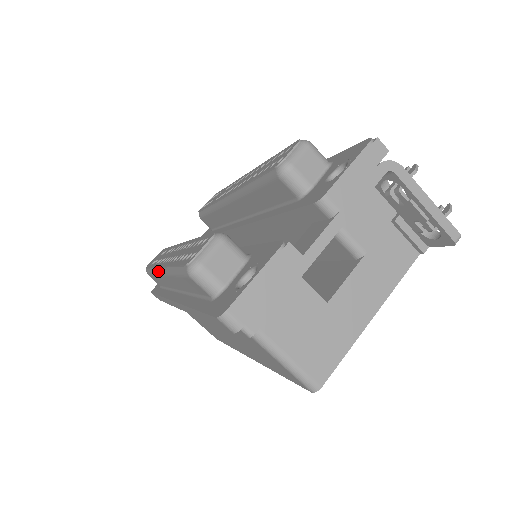
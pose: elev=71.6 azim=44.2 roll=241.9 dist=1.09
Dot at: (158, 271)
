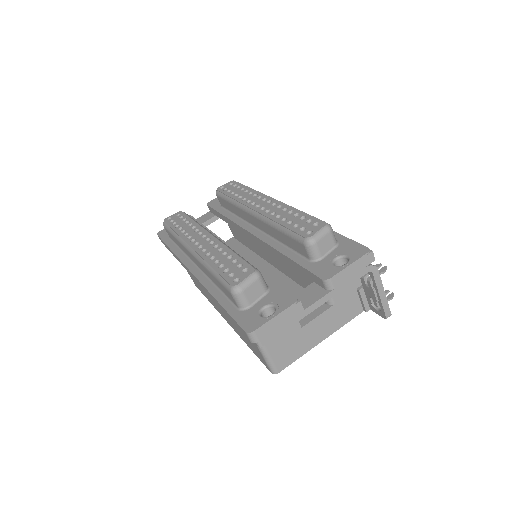
Dot at: (187, 246)
